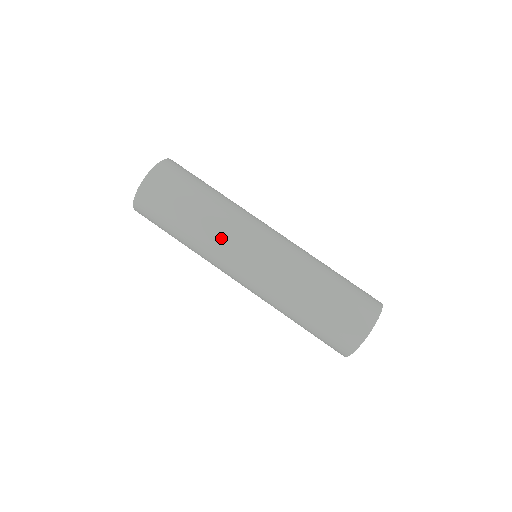
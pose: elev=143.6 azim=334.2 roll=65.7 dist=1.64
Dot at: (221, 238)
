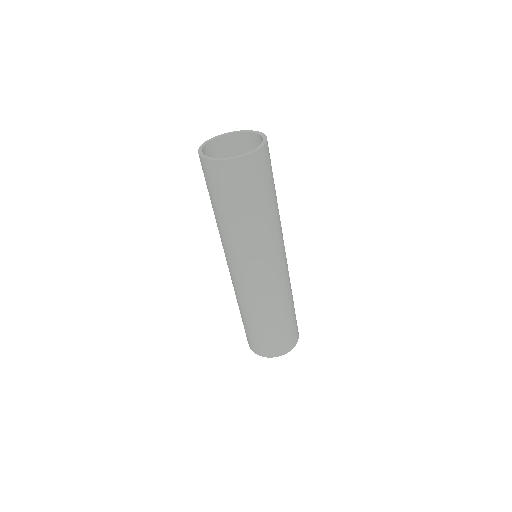
Dot at: (232, 247)
